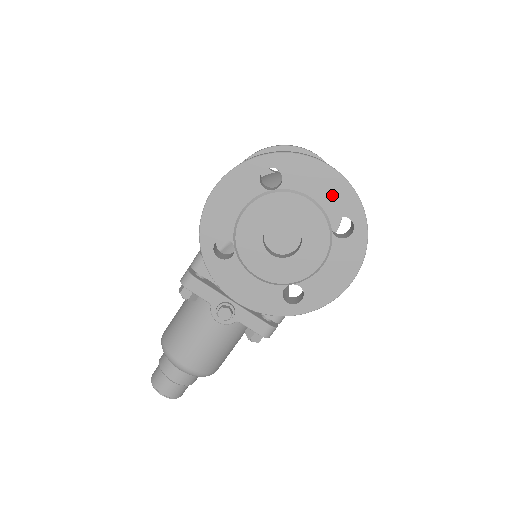
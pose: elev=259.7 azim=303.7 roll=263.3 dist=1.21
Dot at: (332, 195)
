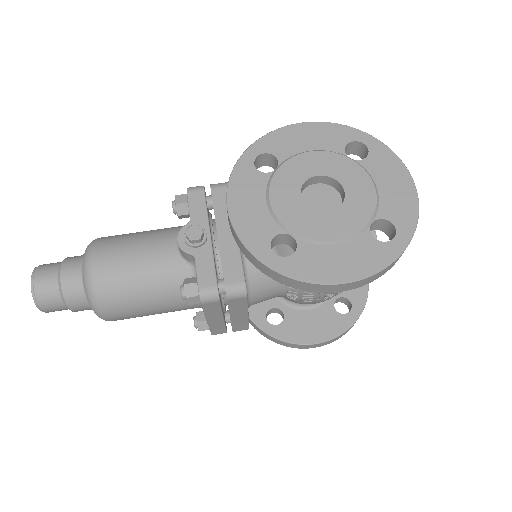
Dot at: (396, 199)
